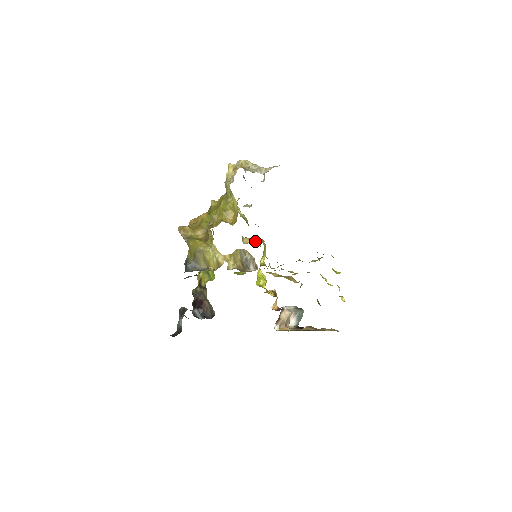
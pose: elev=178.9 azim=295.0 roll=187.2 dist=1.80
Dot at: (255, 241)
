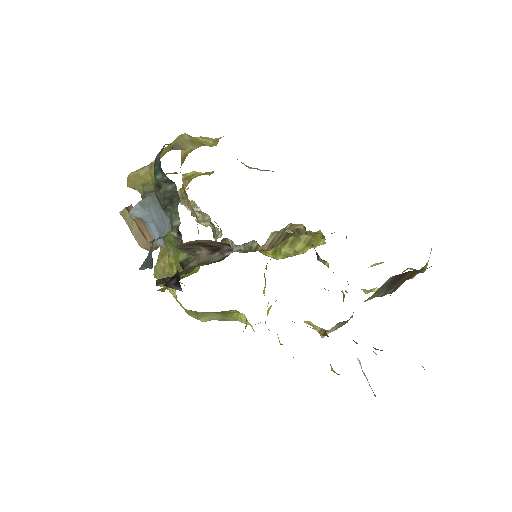
Dot at: occluded
